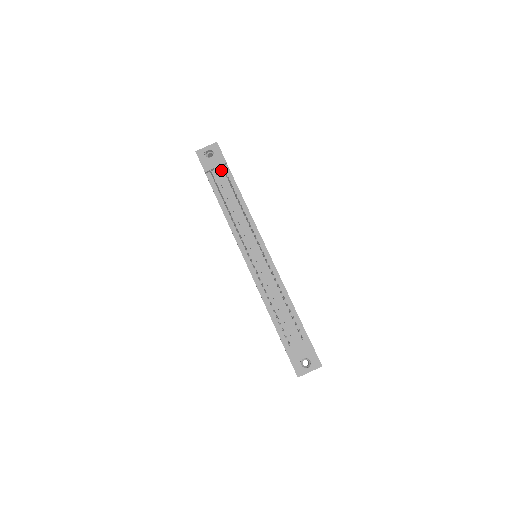
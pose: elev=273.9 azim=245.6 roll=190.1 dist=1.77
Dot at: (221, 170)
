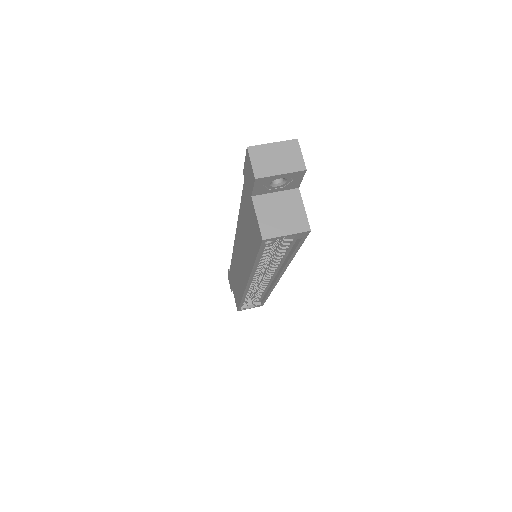
Dot at: occluded
